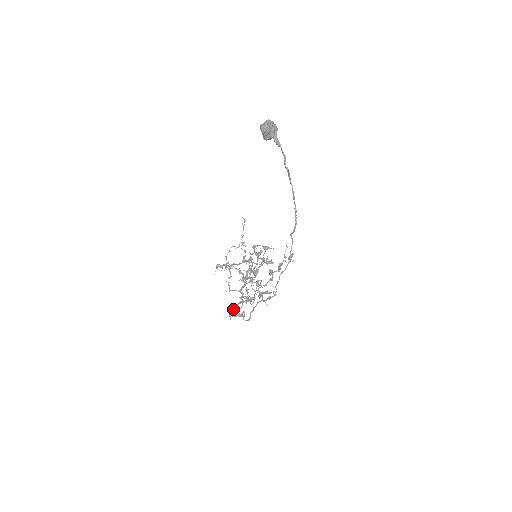
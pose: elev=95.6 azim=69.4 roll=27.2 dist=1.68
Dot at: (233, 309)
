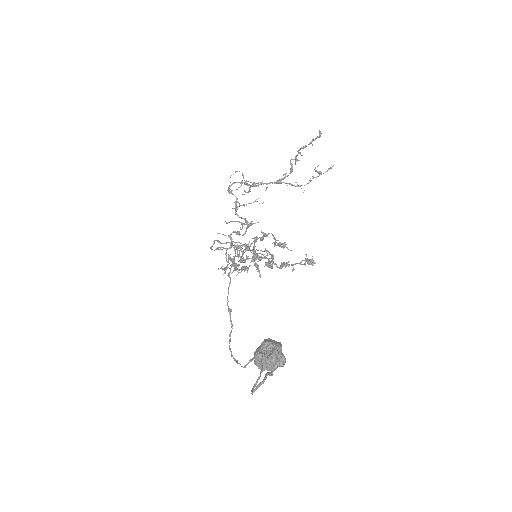
Dot at: occluded
